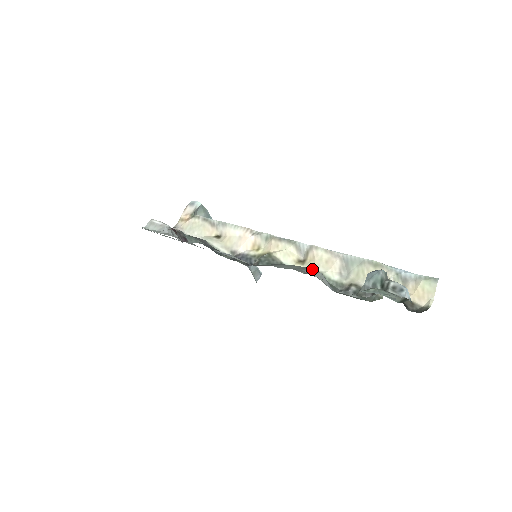
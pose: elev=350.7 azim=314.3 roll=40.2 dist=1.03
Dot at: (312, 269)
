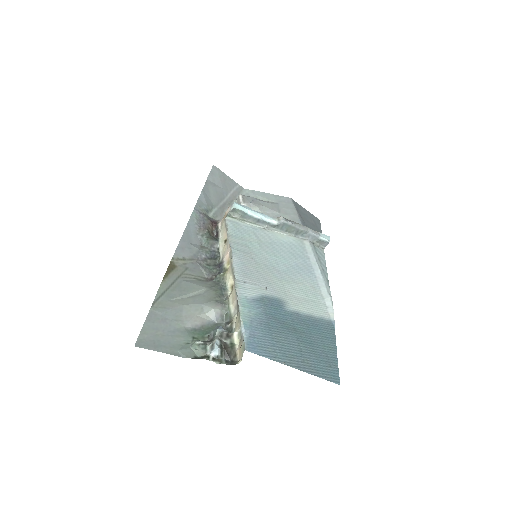
Dot at: (214, 303)
